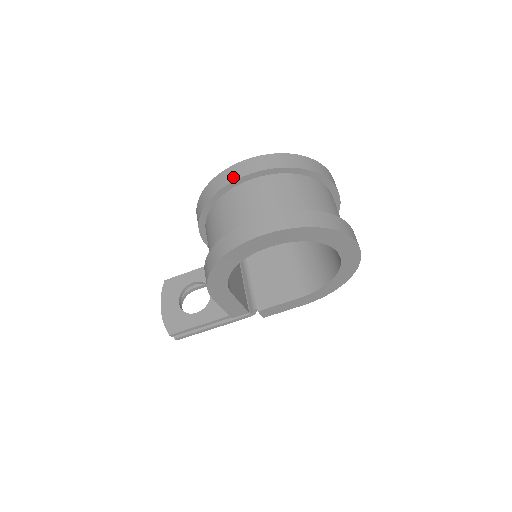
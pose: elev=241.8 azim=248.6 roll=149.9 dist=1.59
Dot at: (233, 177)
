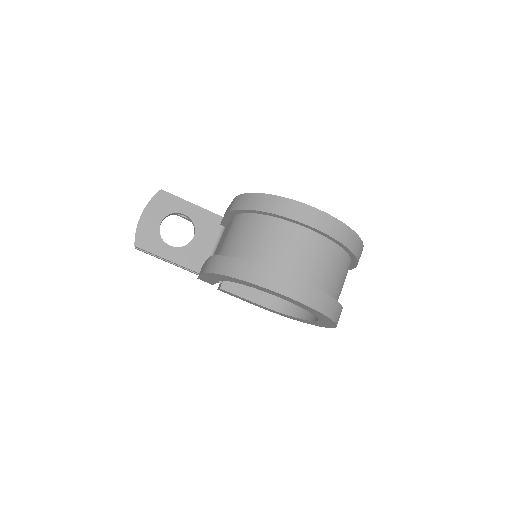
Dot at: (304, 219)
